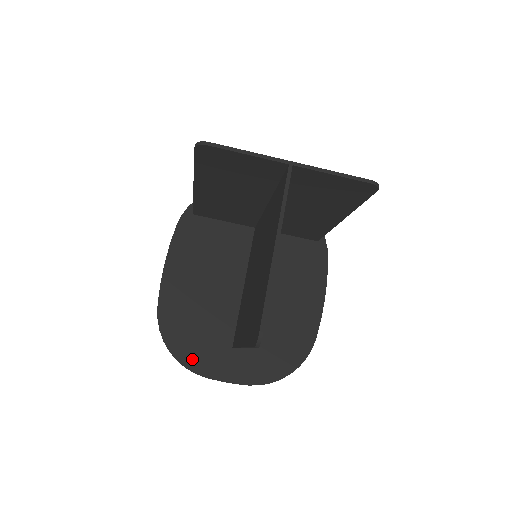
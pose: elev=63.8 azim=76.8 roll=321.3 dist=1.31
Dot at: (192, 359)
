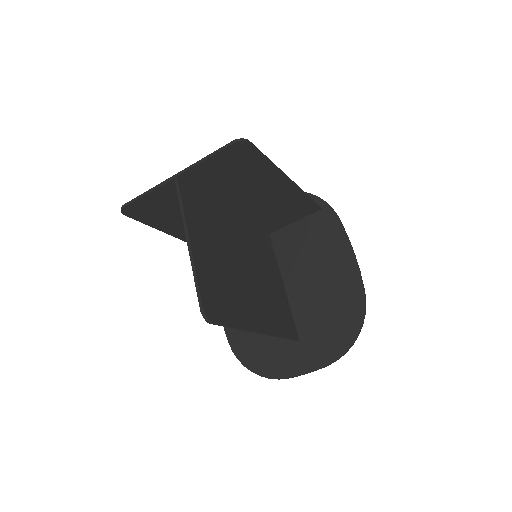
Dot at: (271, 369)
